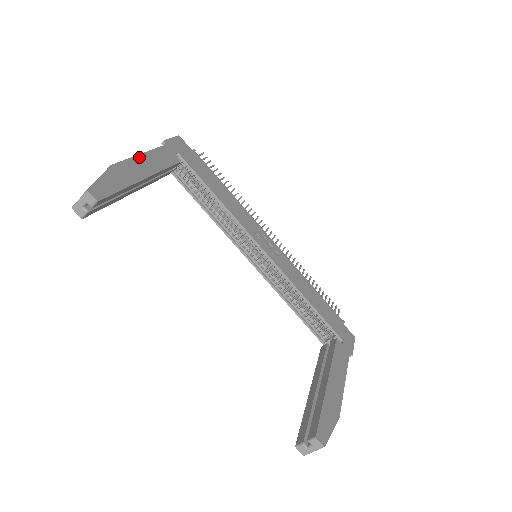
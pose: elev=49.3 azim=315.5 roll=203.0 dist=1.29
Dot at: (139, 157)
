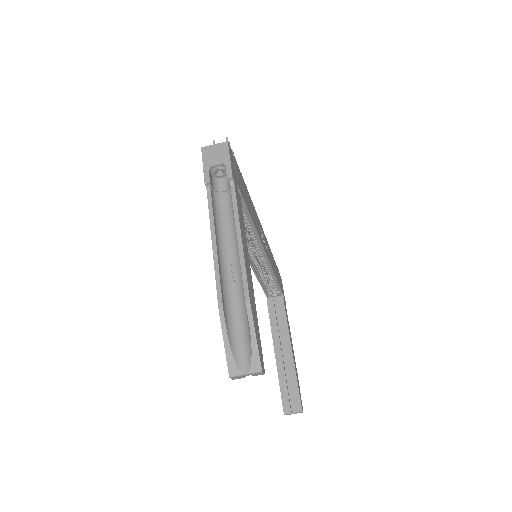
Dot at: (243, 248)
